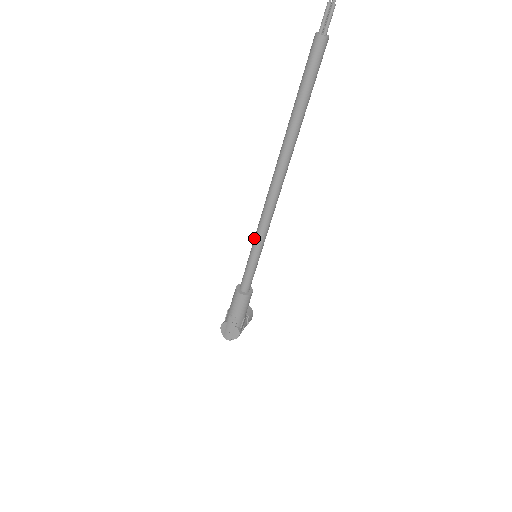
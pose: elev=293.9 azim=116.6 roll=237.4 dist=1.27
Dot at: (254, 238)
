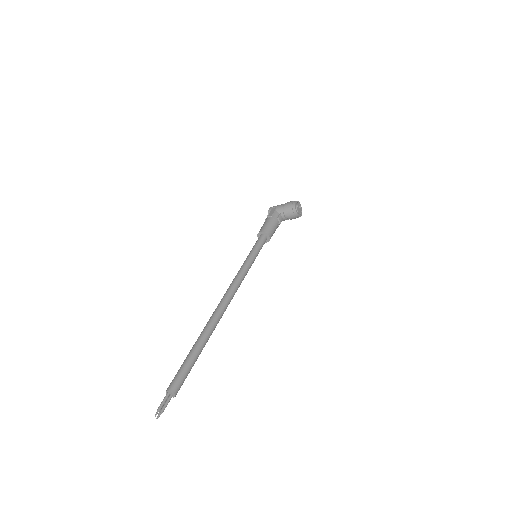
Dot at: (241, 266)
